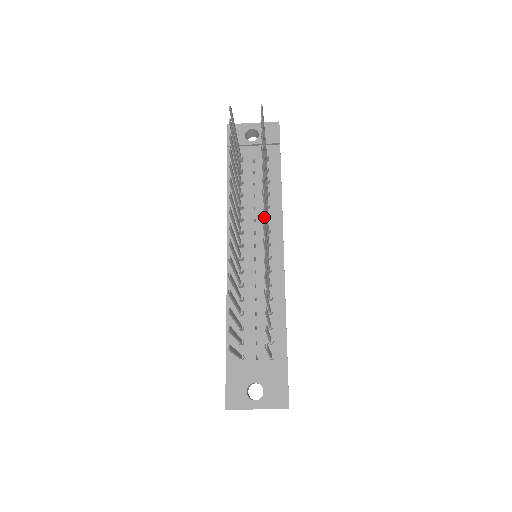
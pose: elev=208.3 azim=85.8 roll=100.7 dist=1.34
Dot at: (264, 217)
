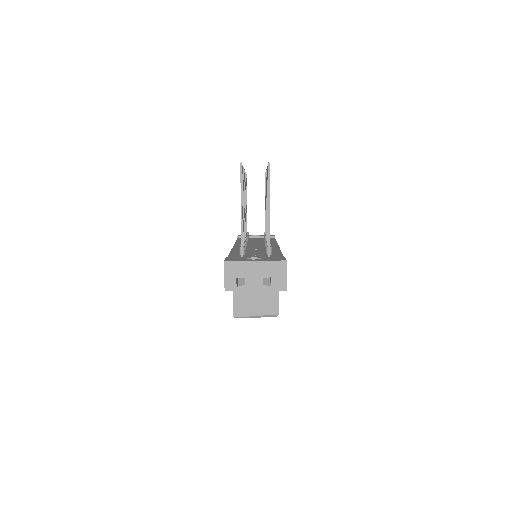
Dot at: occluded
